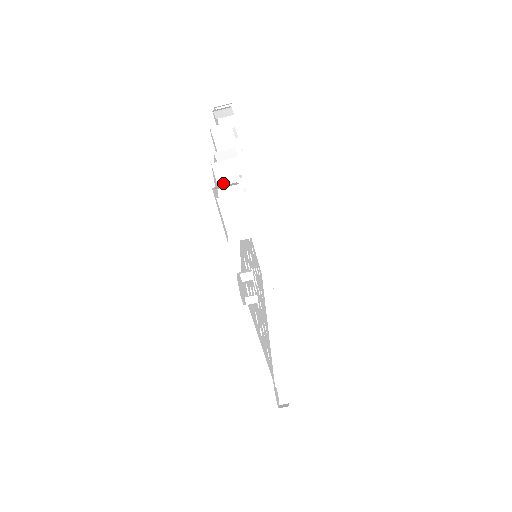
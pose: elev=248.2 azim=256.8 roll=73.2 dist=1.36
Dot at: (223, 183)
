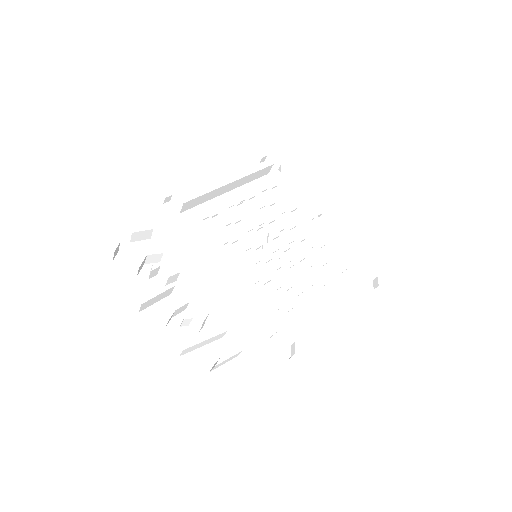
Dot at: (197, 347)
